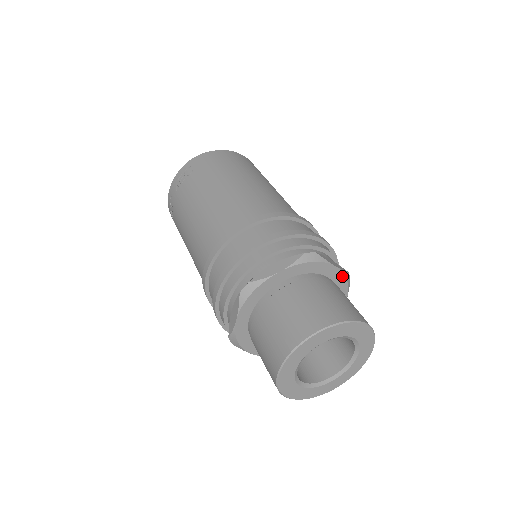
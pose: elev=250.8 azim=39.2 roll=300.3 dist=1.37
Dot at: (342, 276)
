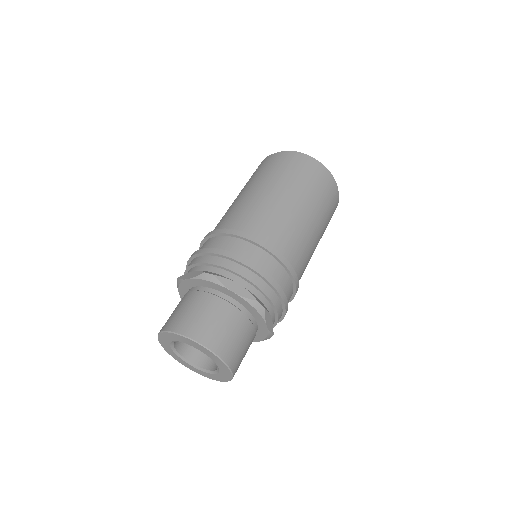
Dot at: (245, 301)
